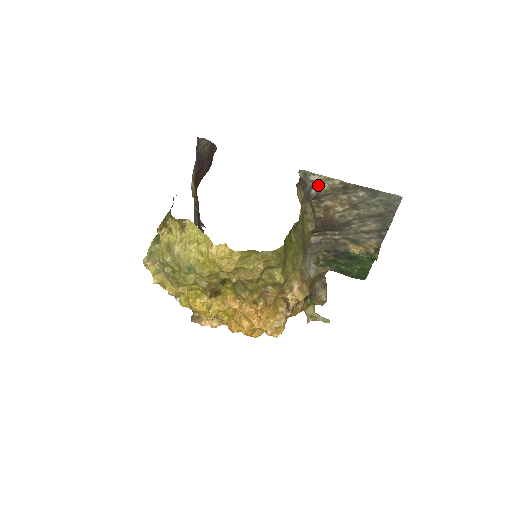
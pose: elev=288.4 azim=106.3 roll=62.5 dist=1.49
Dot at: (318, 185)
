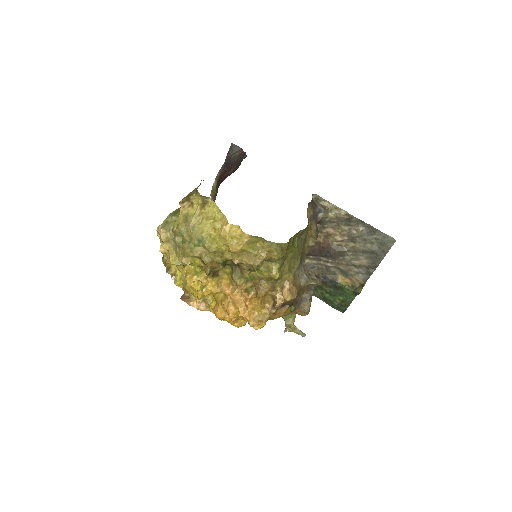
Dot at: (326, 211)
